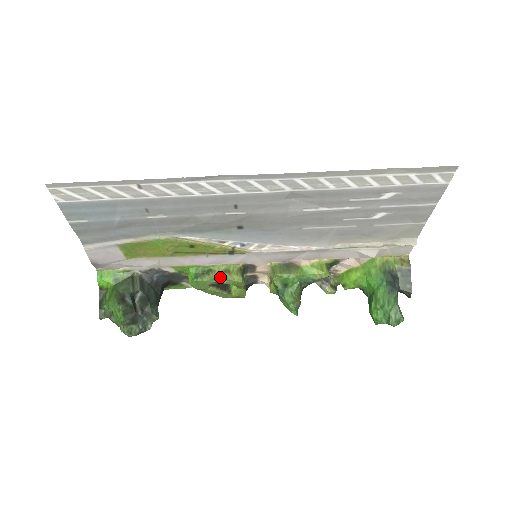
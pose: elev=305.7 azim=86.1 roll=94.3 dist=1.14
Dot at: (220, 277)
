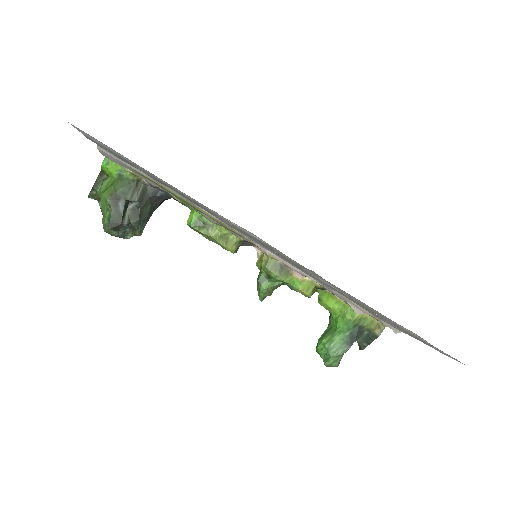
Dot at: (216, 239)
